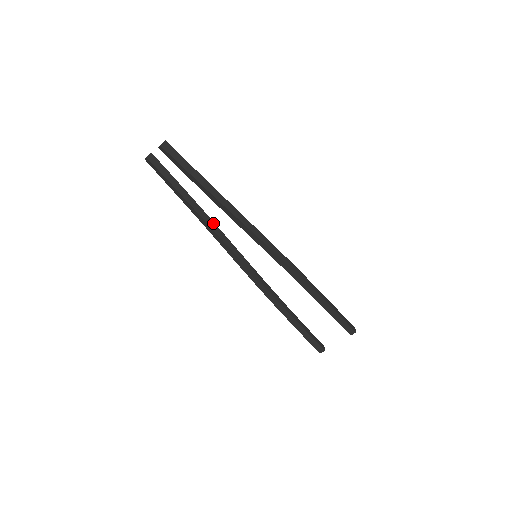
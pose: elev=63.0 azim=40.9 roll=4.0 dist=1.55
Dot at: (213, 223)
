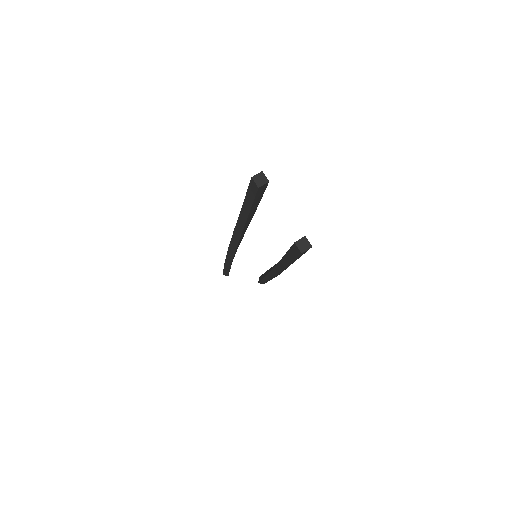
Dot at: (248, 225)
